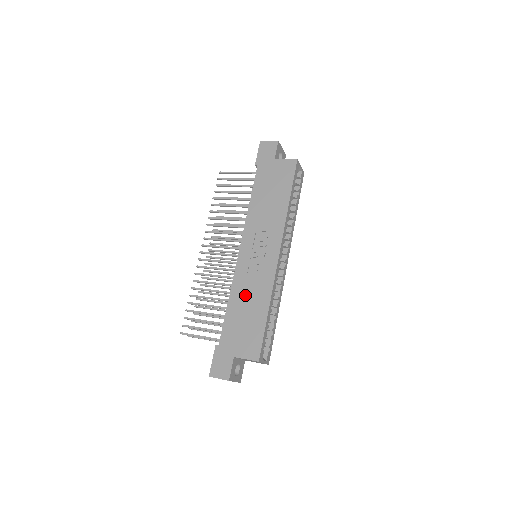
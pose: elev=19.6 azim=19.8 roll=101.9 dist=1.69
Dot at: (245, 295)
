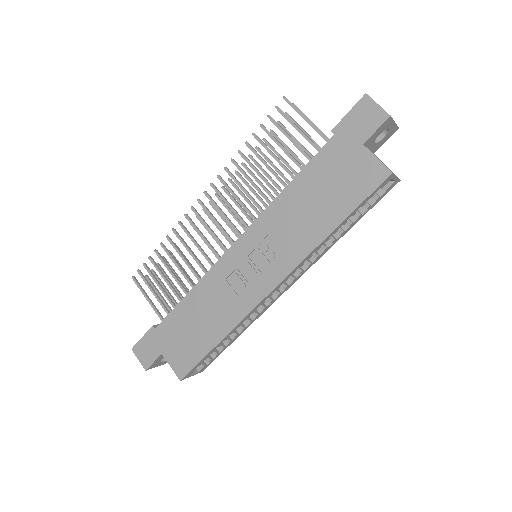
Dot at: (209, 302)
